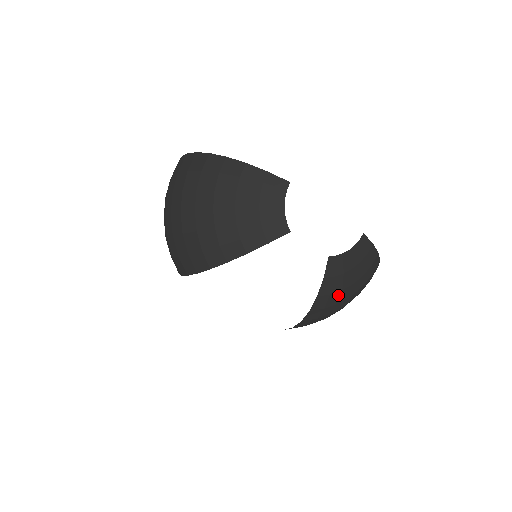
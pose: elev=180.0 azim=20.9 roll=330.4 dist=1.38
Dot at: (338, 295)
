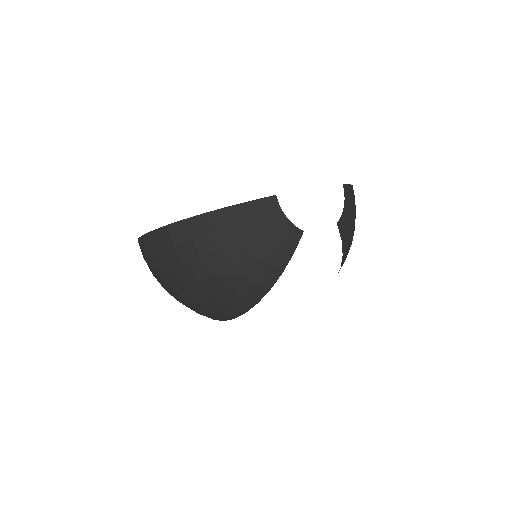
Dot at: (351, 240)
